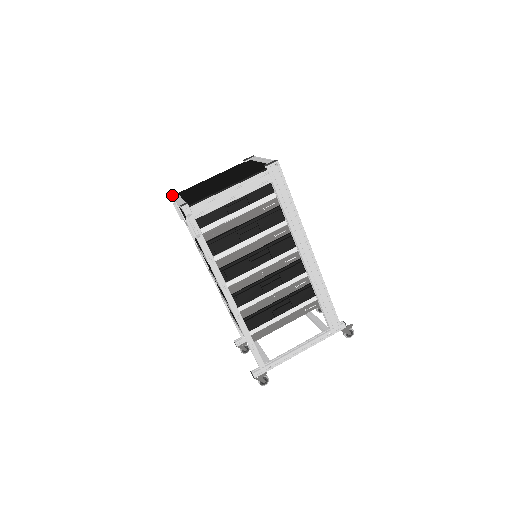
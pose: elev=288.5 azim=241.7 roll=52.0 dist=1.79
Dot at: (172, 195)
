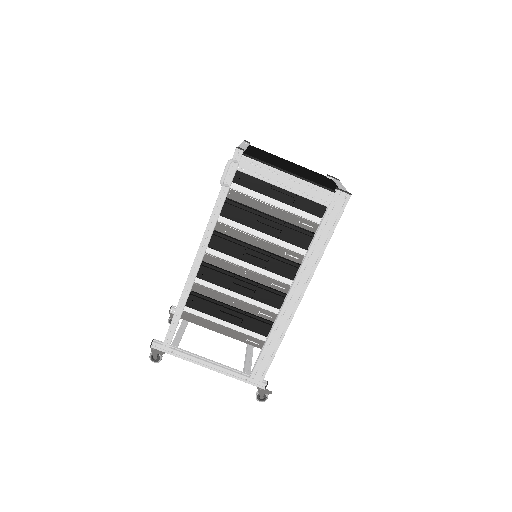
Dot at: (244, 141)
